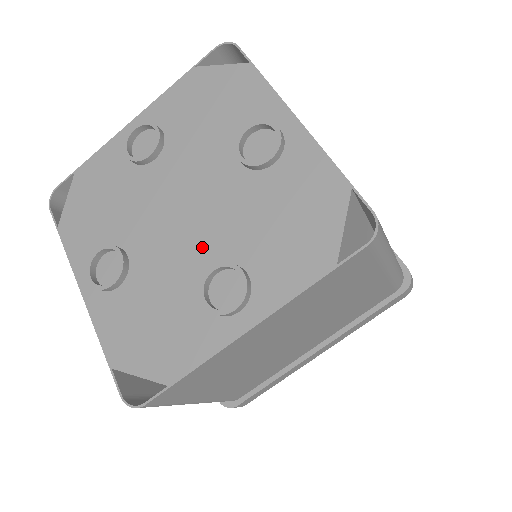
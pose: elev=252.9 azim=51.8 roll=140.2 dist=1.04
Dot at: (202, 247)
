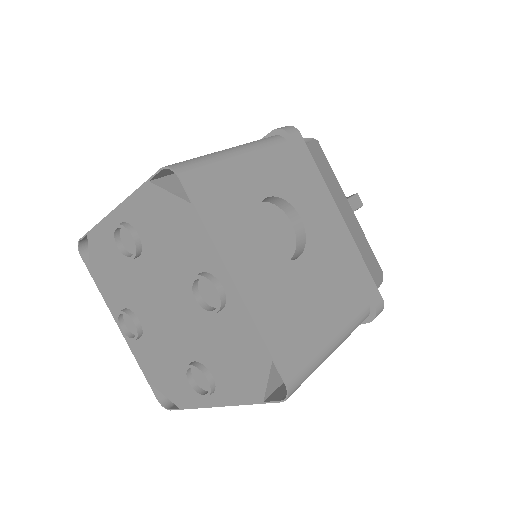
Dot at: (183, 343)
